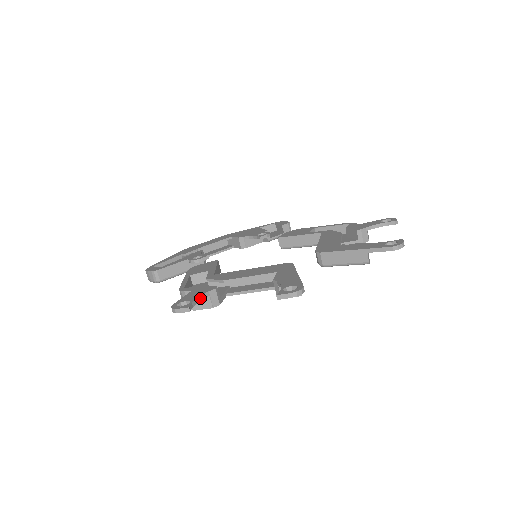
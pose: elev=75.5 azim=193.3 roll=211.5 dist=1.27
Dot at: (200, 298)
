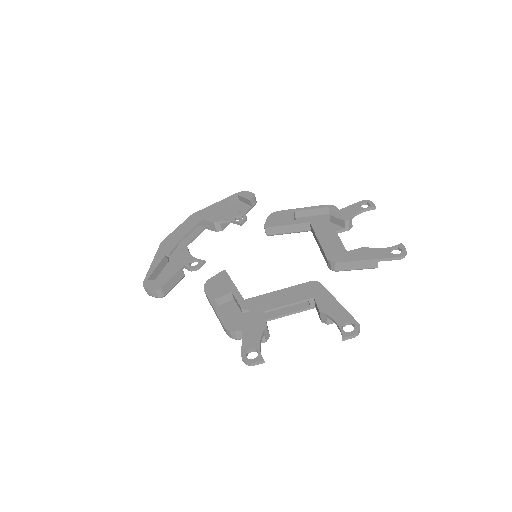
Dot at: (260, 342)
